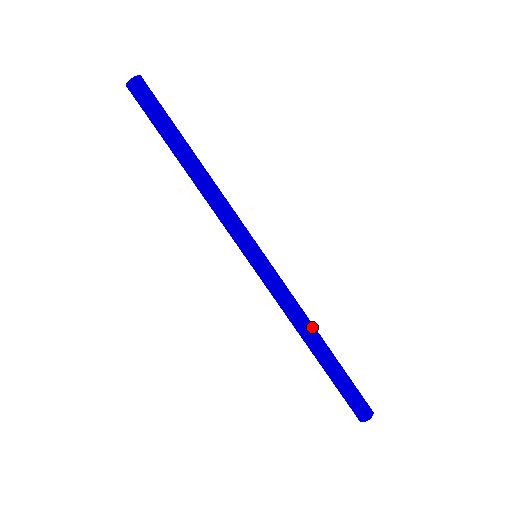
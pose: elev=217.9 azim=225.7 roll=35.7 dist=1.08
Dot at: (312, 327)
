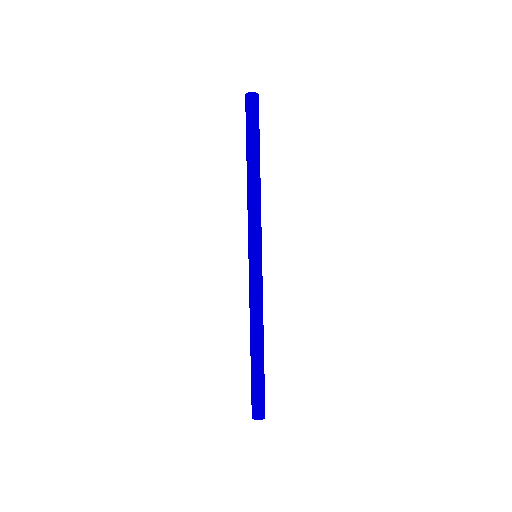
Dot at: (263, 328)
